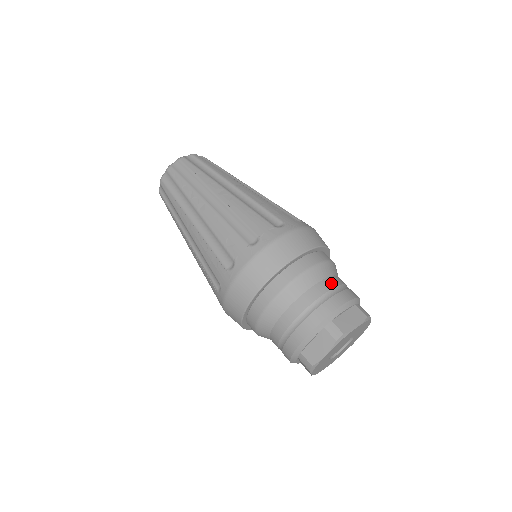
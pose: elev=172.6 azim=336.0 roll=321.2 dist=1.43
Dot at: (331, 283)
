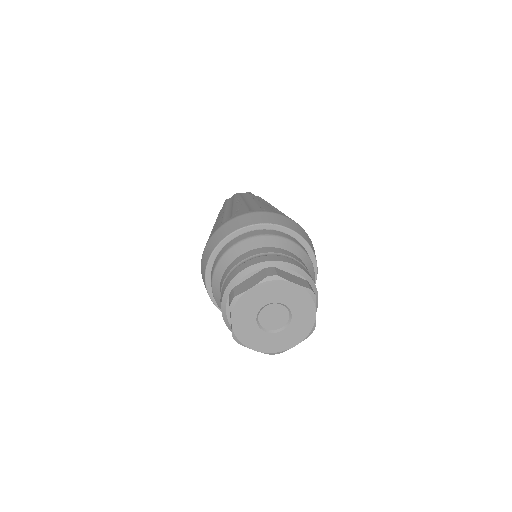
Dot at: (296, 258)
